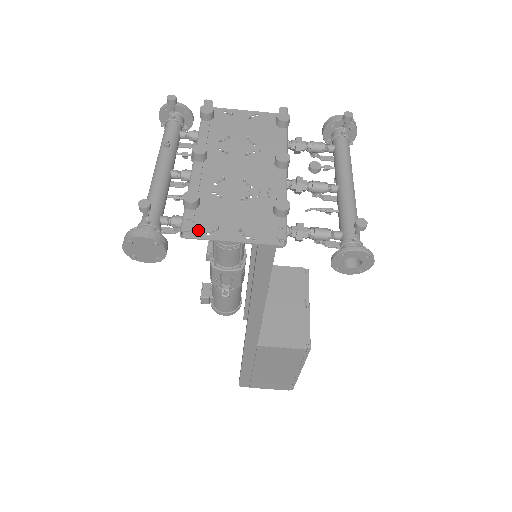
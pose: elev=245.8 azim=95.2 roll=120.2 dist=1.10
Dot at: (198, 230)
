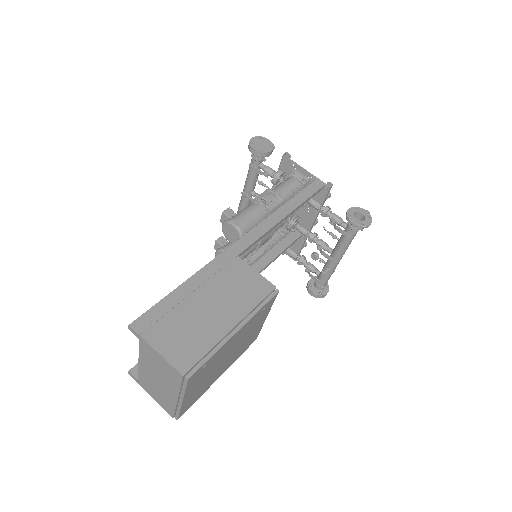
Dot at: (289, 163)
